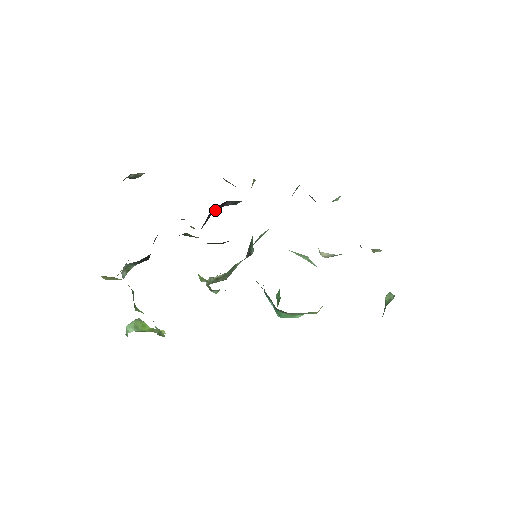
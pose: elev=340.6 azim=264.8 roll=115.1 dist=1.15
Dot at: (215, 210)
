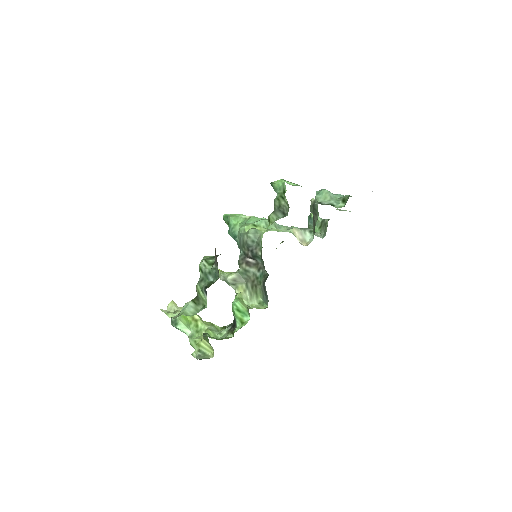
Dot at: occluded
